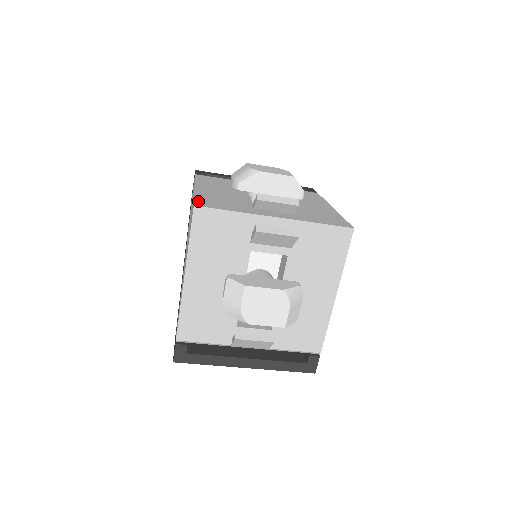
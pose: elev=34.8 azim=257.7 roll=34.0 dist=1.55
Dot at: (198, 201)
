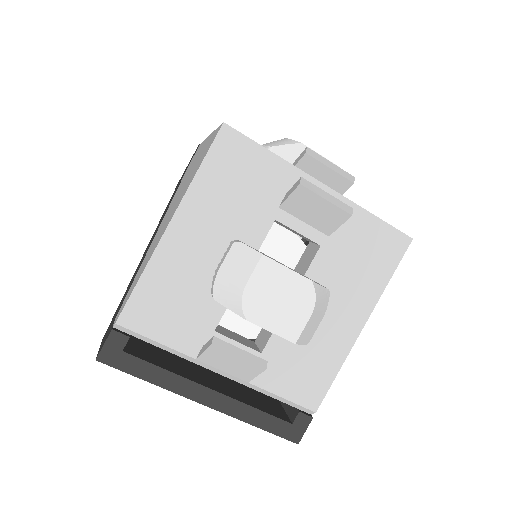
Dot at: occluded
